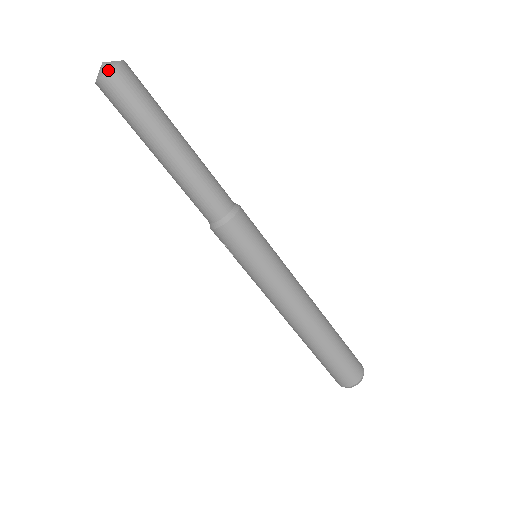
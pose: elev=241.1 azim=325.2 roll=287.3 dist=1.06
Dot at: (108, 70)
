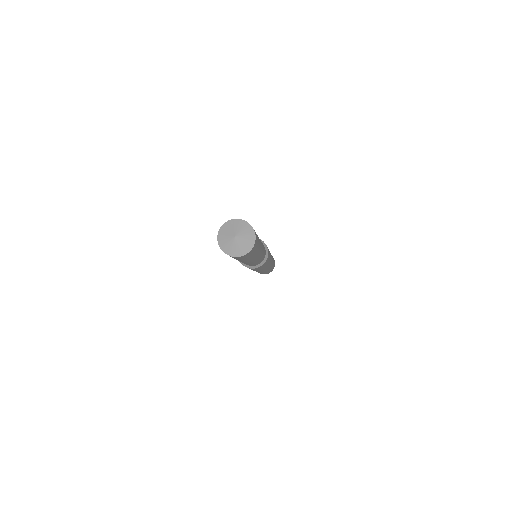
Dot at: (224, 252)
